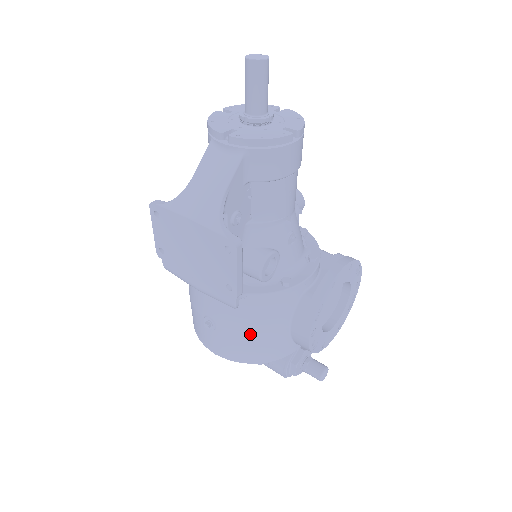
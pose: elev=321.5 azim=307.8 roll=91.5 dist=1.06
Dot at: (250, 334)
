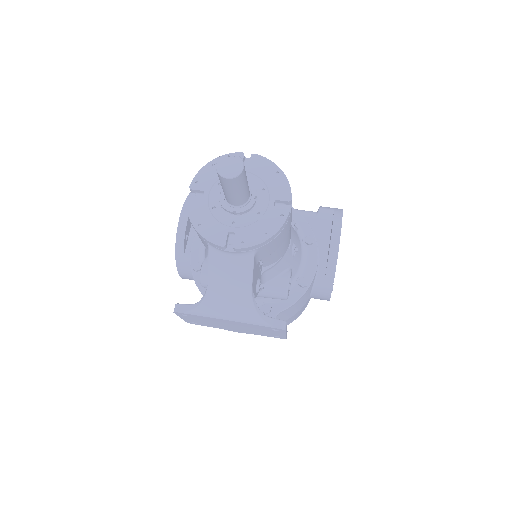
Dot at: occluded
